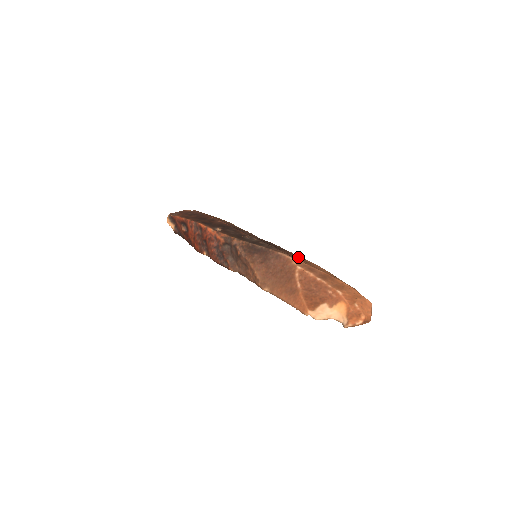
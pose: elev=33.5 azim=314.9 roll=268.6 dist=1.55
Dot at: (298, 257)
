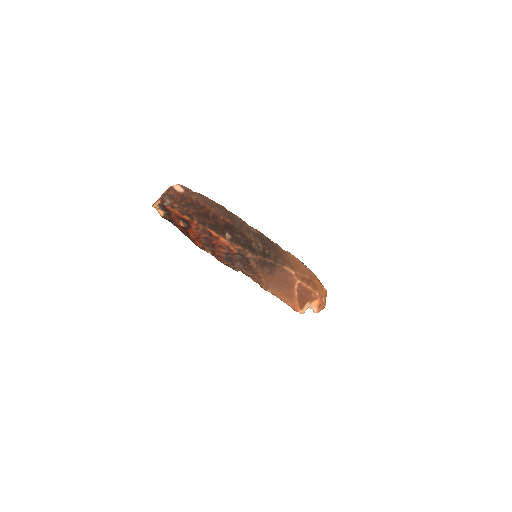
Dot at: (286, 255)
